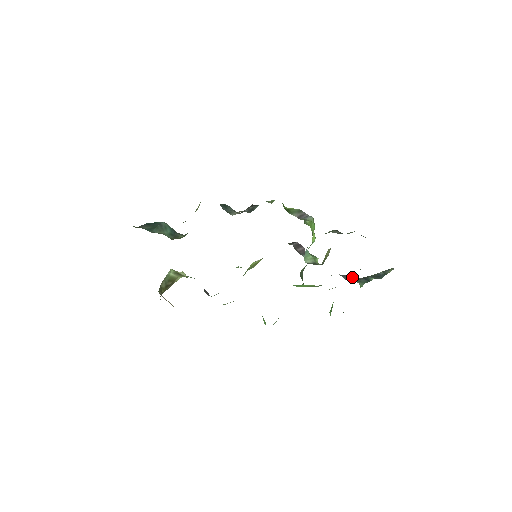
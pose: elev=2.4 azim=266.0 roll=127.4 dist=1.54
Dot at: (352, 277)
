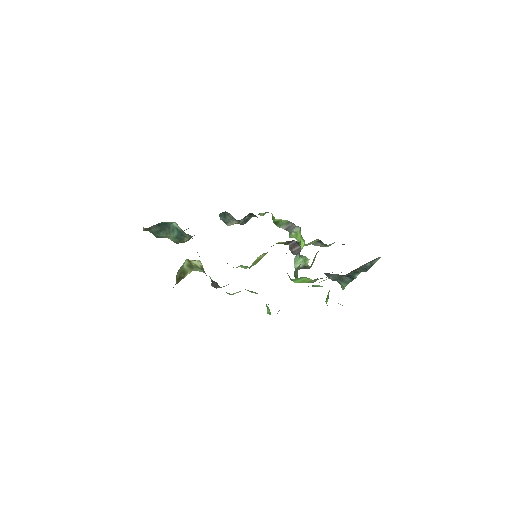
Dot at: (338, 277)
